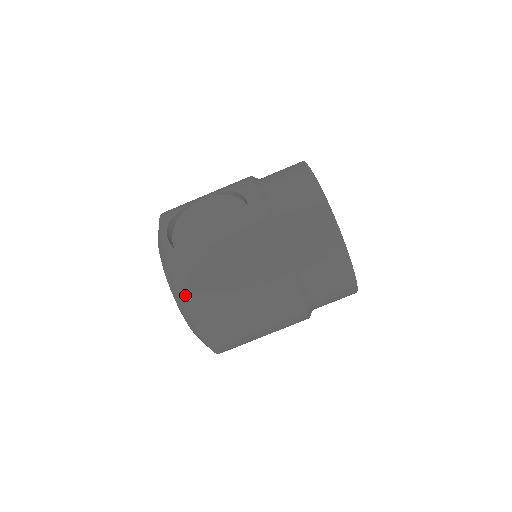
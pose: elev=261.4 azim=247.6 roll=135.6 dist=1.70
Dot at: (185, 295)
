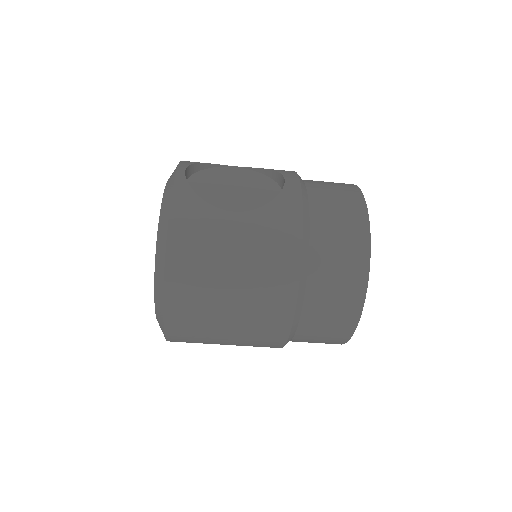
Dot at: (175, 230)
